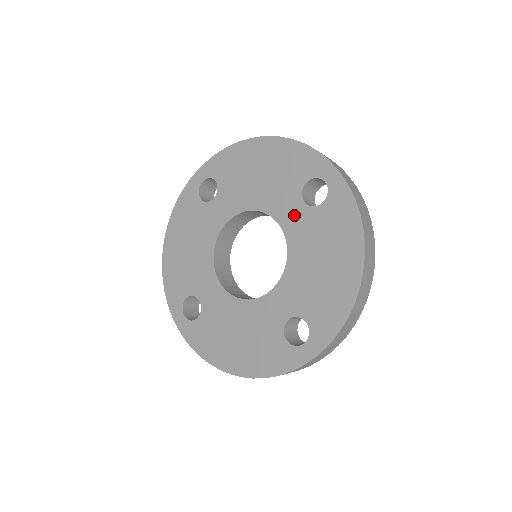
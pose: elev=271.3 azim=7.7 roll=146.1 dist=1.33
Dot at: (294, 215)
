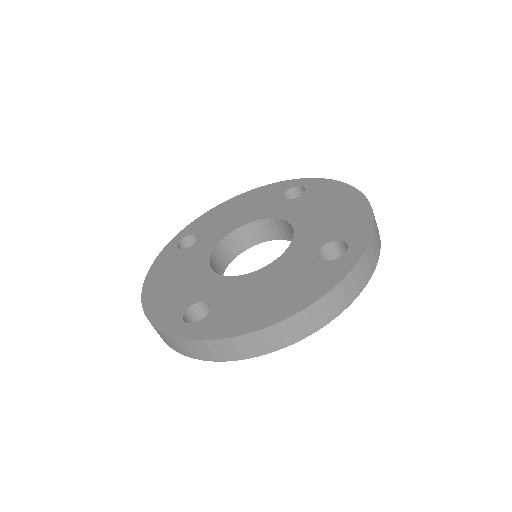
Dot at: (303, 250)
